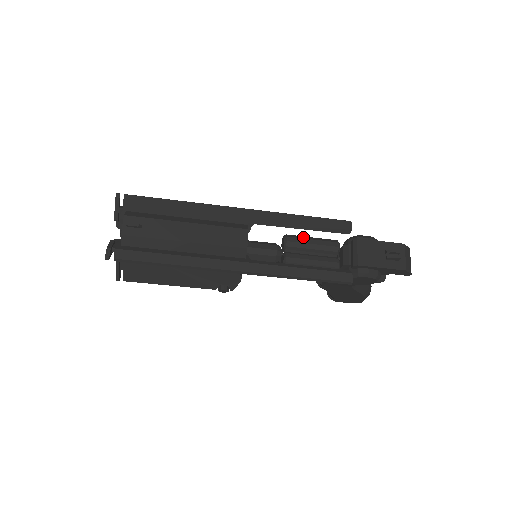
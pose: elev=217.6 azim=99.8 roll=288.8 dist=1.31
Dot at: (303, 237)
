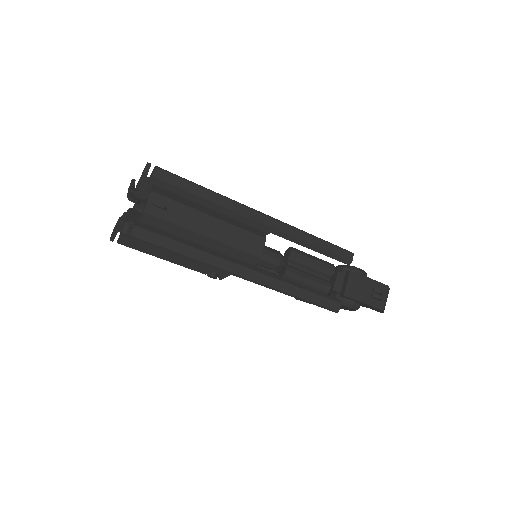
Dot at: (307, 254)
